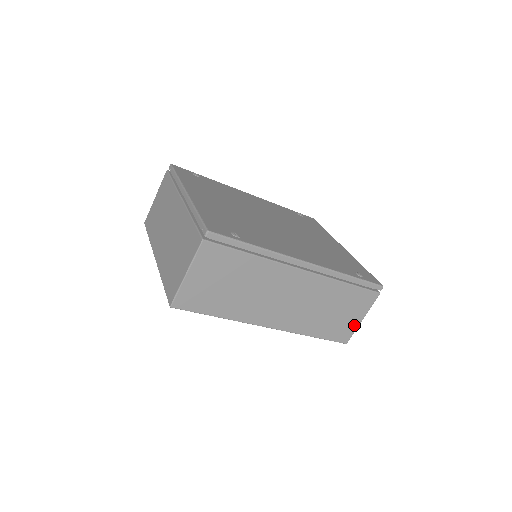
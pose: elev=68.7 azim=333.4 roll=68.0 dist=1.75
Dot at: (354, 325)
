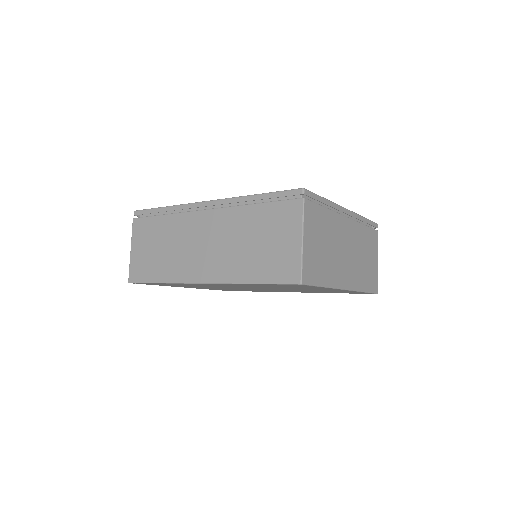
Dot at: (295, 253)
